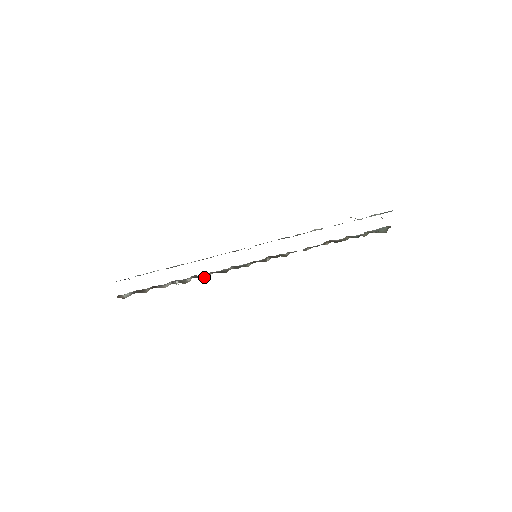
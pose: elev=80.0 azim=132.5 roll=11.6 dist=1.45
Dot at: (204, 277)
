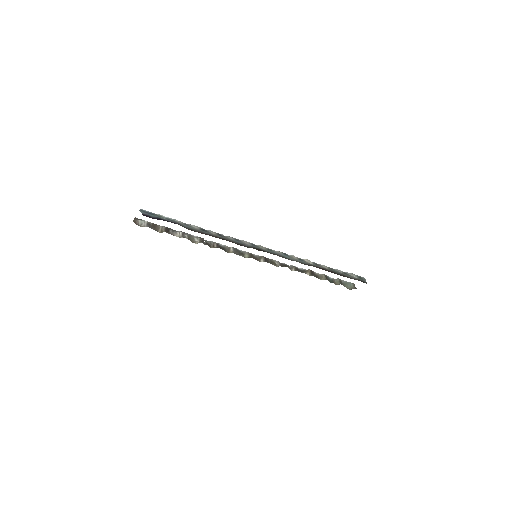
Dot at: (209, 245)
